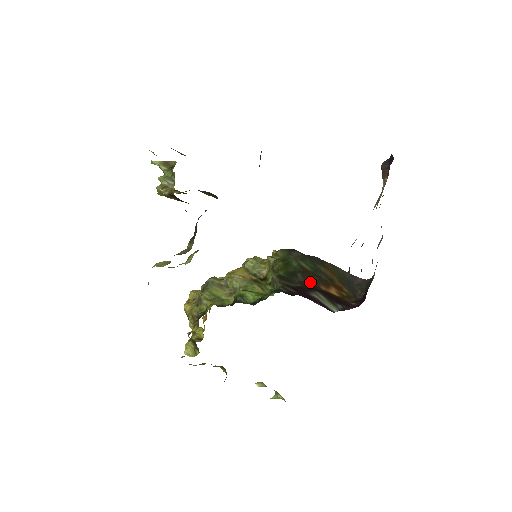
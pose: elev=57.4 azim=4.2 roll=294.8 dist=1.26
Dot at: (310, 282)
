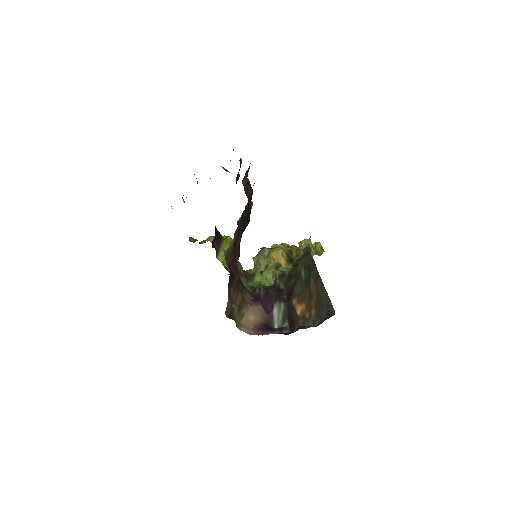
Dot at: (292, 291)
